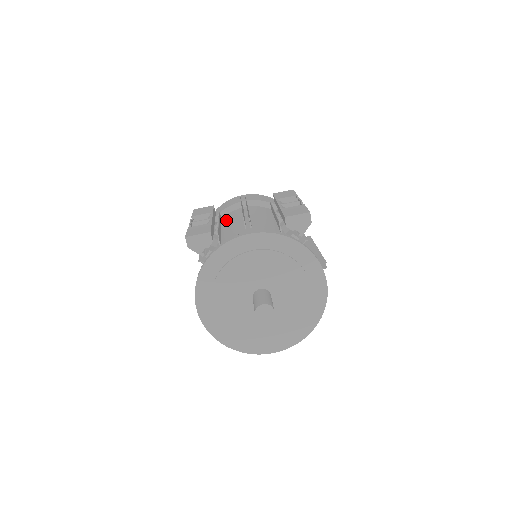
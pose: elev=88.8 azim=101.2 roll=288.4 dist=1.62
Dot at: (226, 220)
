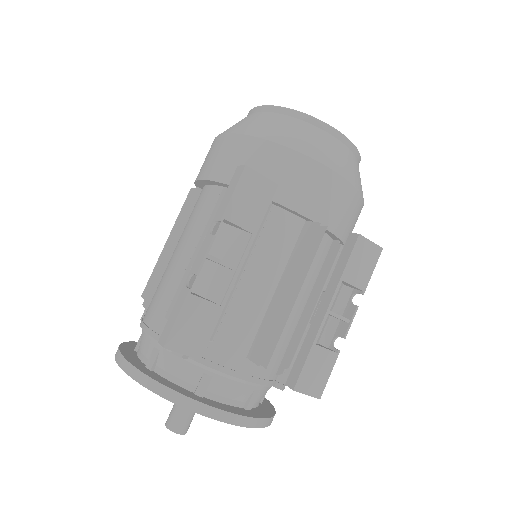
Dot at: (263, 242)
